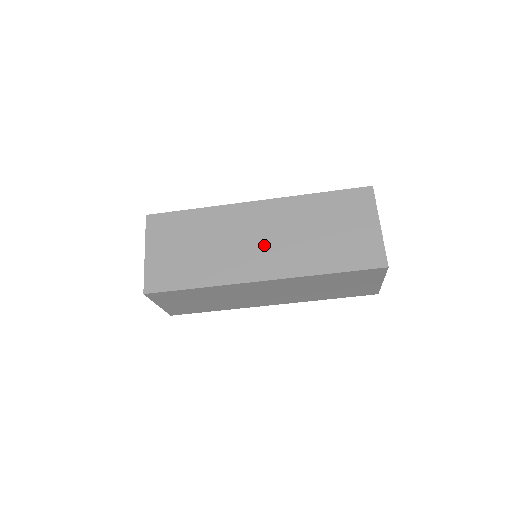
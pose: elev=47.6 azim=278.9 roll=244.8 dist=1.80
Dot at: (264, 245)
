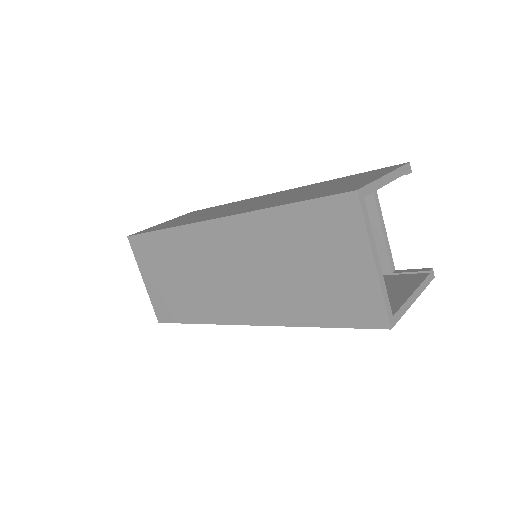
Dot at: (239, 282)
